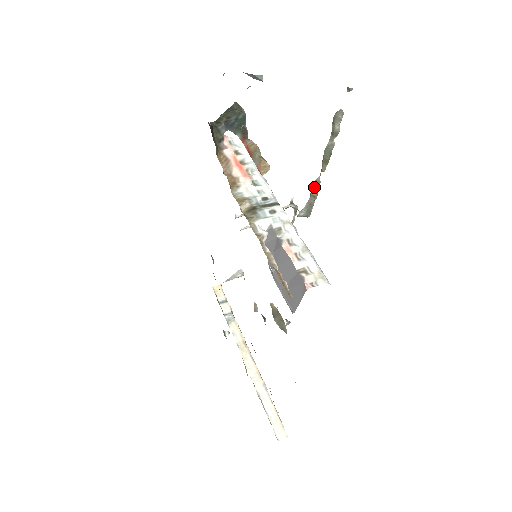
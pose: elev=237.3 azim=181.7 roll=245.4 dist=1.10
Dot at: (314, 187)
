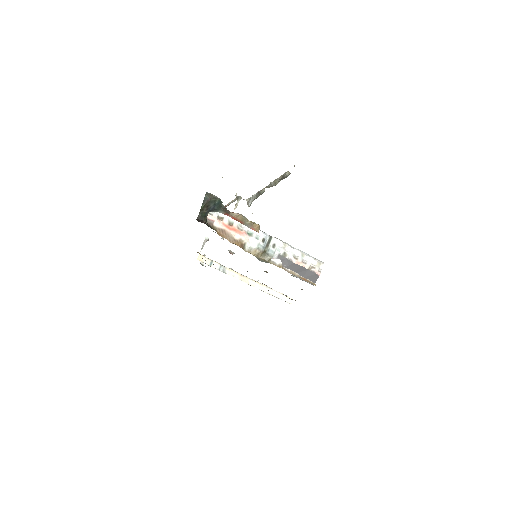
Dot at: (261, 194)
